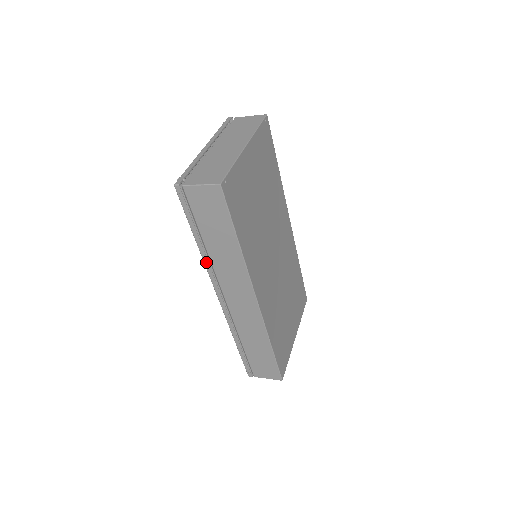
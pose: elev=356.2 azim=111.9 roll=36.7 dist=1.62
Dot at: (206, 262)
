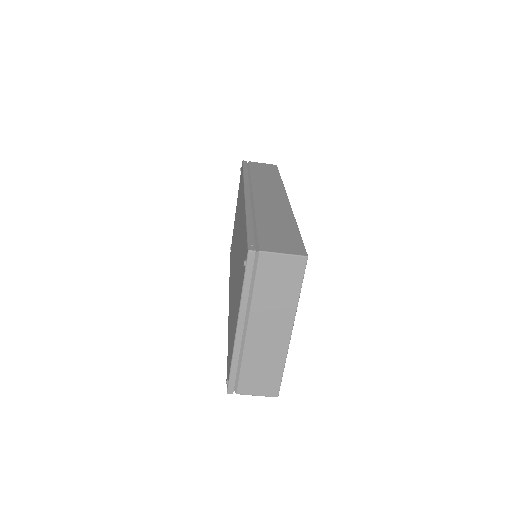
Dot at: (246, 179)
